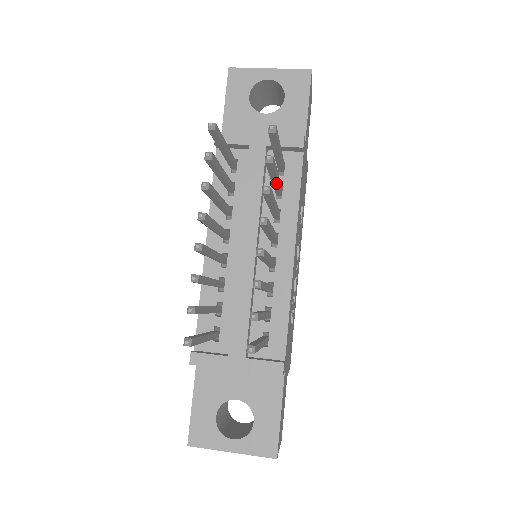
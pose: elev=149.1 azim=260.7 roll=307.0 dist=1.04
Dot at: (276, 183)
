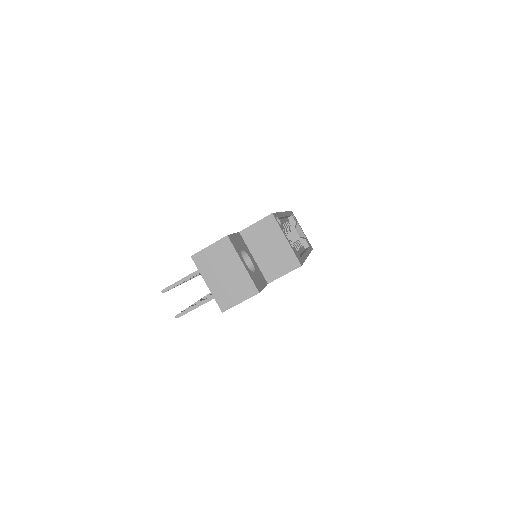
Dot at: occluded
